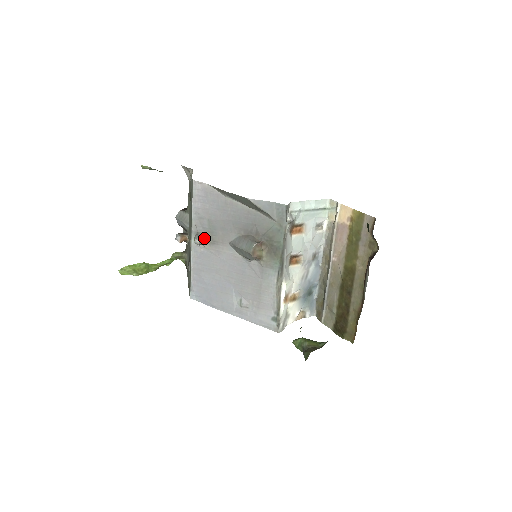
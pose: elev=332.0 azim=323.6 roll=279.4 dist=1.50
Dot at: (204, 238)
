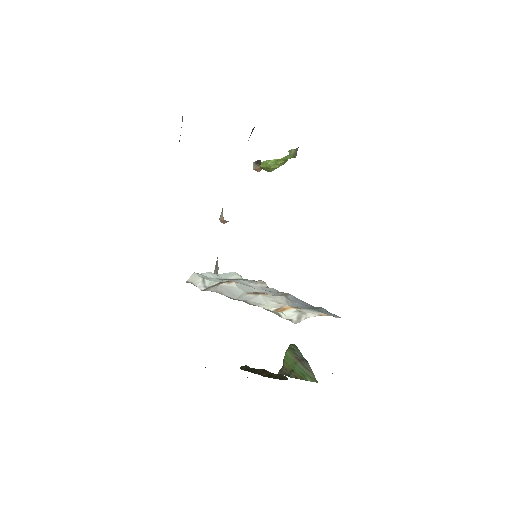
Dot at: (224, 220)
